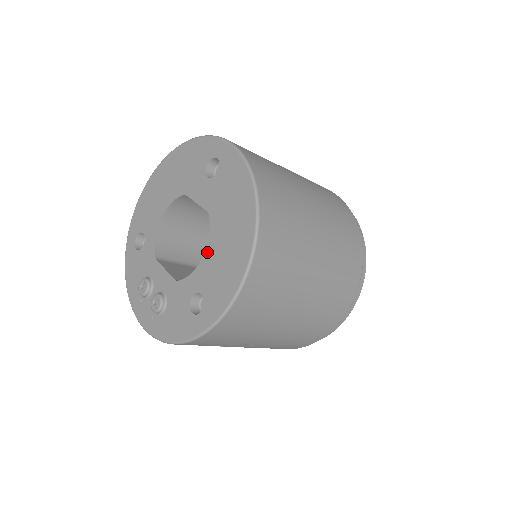
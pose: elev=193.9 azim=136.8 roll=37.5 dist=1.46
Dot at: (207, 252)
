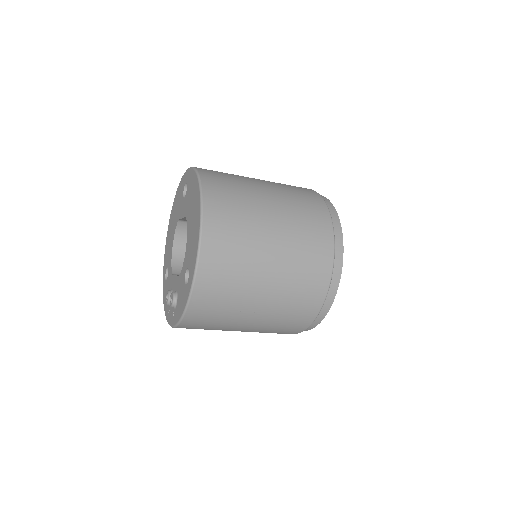
Dot at: (187, 240)
